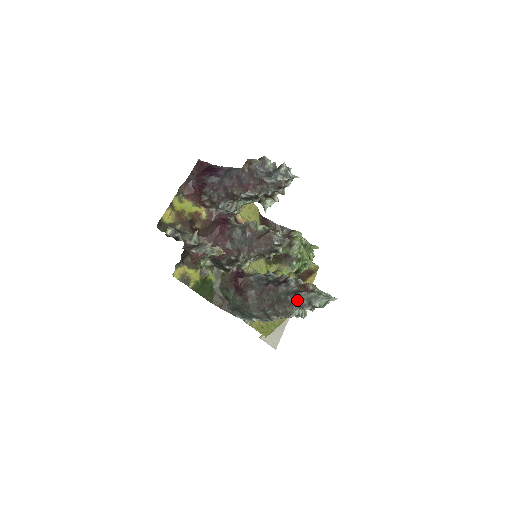
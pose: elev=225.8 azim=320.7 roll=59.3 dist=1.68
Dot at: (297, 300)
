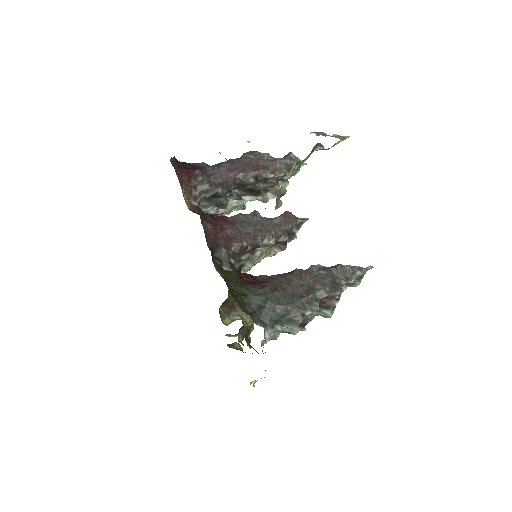
Dot at: (340, 272)
